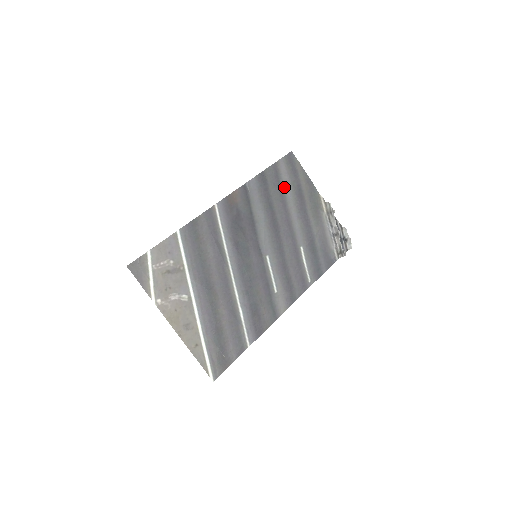
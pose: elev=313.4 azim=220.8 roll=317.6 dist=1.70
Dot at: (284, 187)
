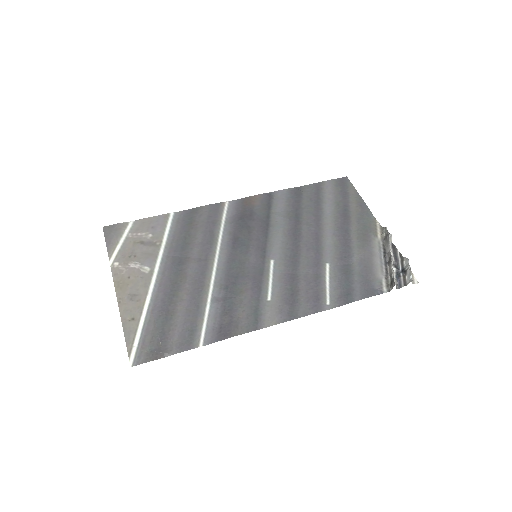
Dot at: (324, 204)
